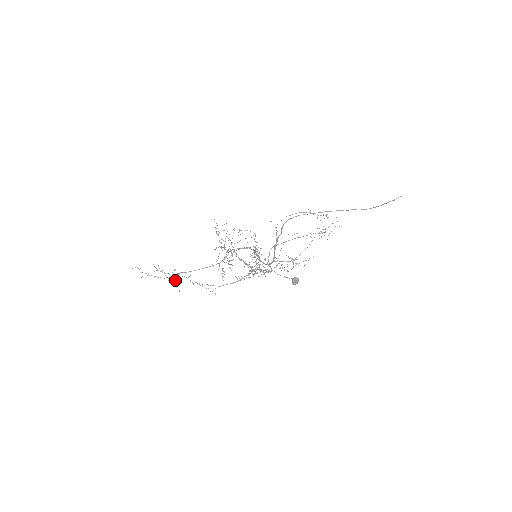
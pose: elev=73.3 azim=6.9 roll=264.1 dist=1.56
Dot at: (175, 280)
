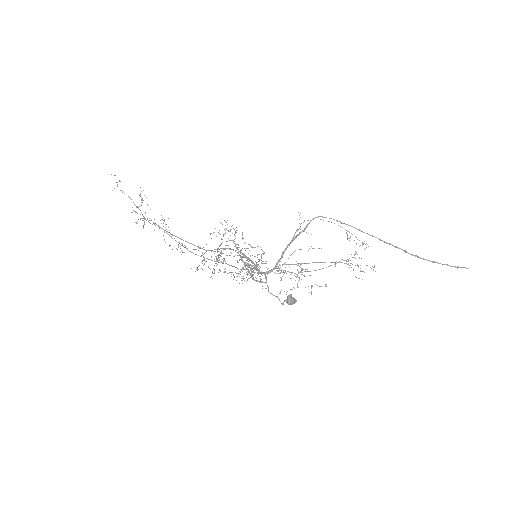
Dot at: occluded
